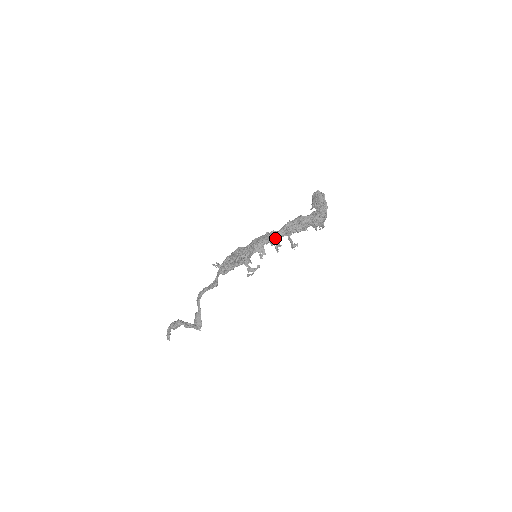
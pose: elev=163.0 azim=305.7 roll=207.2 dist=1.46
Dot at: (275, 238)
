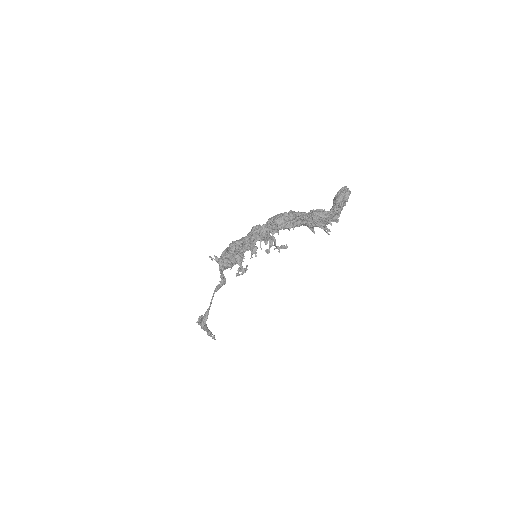
Dot at: occluded
